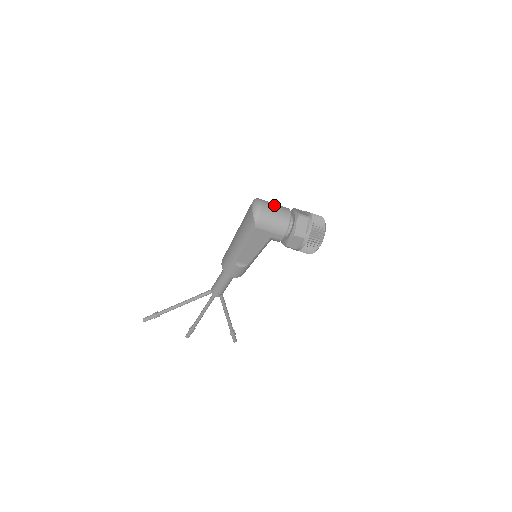
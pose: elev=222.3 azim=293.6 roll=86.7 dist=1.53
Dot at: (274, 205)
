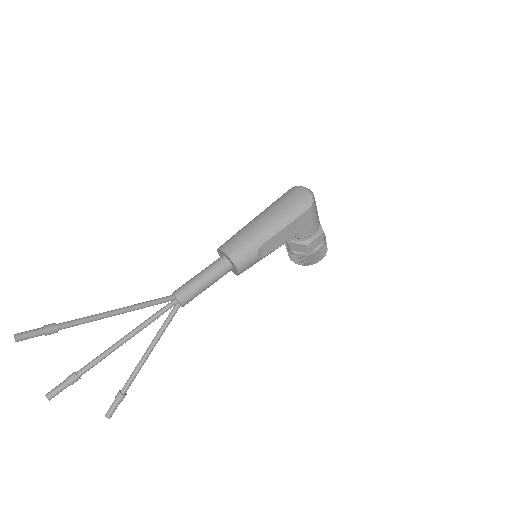
Dot at: occluded
